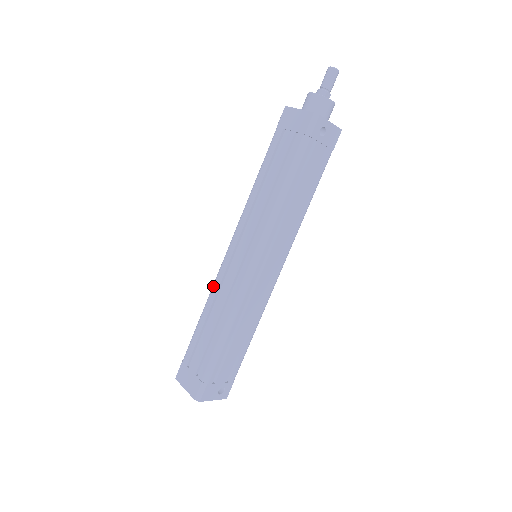
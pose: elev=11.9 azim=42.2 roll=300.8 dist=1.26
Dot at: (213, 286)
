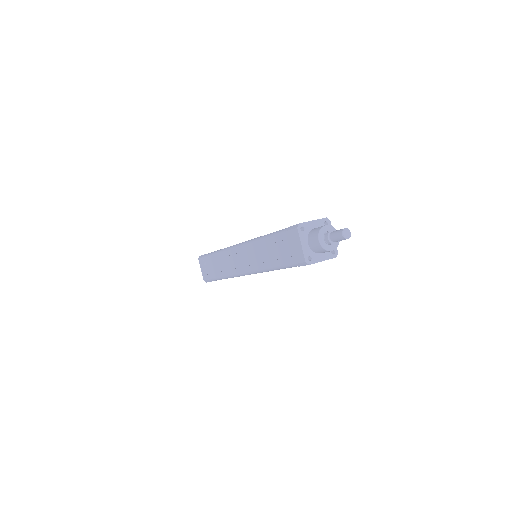
Dot at: (225, 251)
